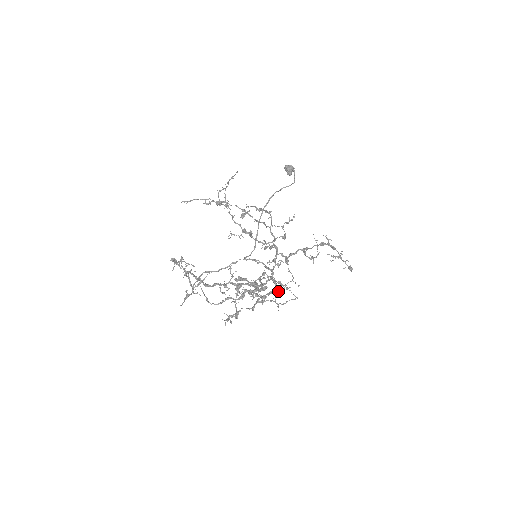
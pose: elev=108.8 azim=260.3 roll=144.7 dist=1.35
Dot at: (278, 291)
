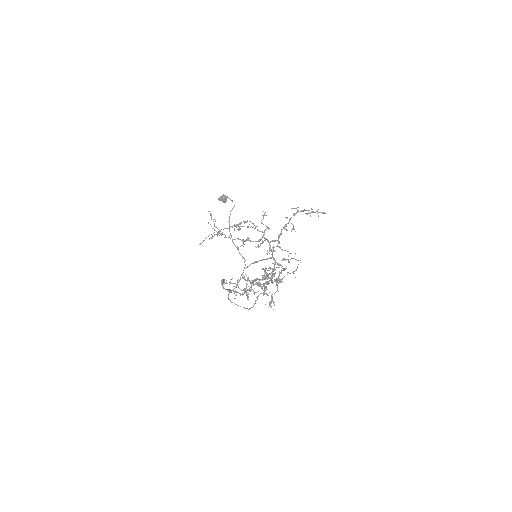
Dot at: (285, 268)
